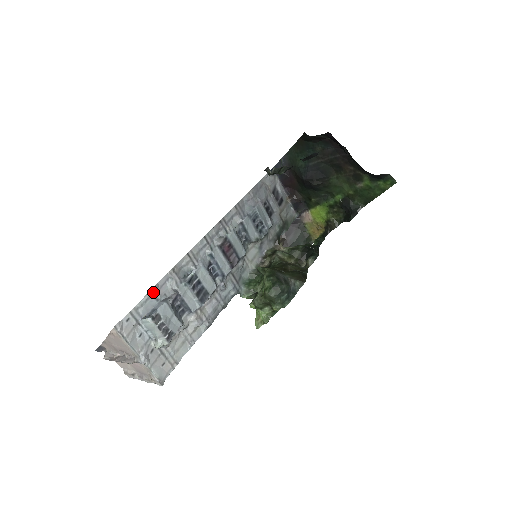
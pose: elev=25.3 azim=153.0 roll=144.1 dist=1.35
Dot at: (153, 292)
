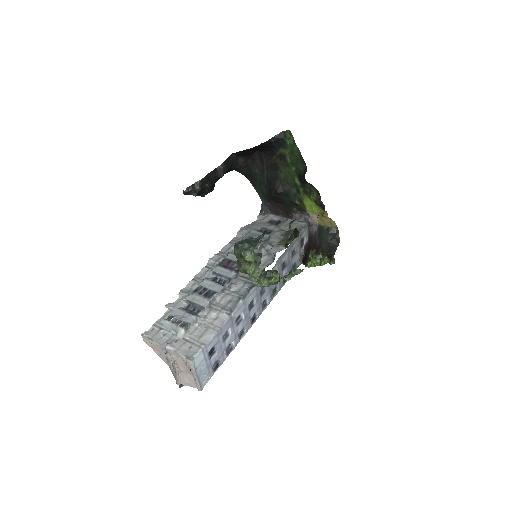
Dot at: (171, 310)
